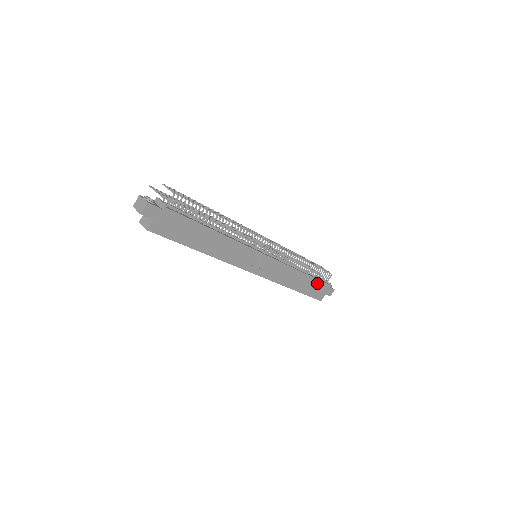
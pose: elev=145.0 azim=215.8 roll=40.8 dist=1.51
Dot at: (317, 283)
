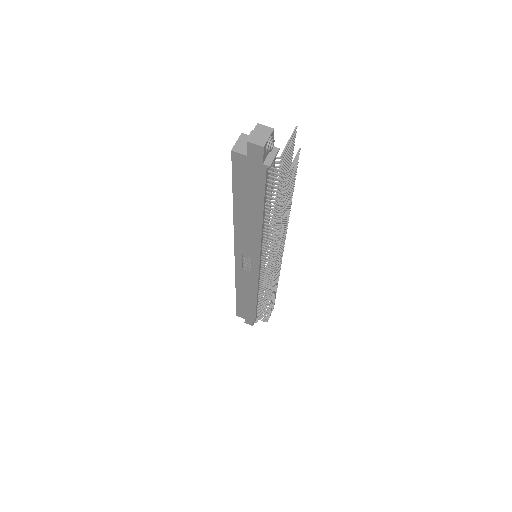
Dot at: (252, 312)
